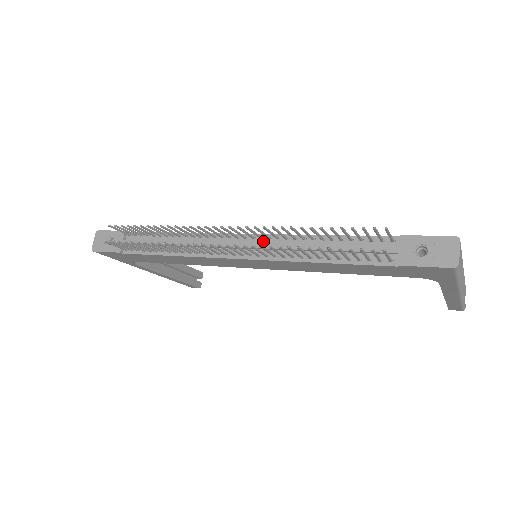
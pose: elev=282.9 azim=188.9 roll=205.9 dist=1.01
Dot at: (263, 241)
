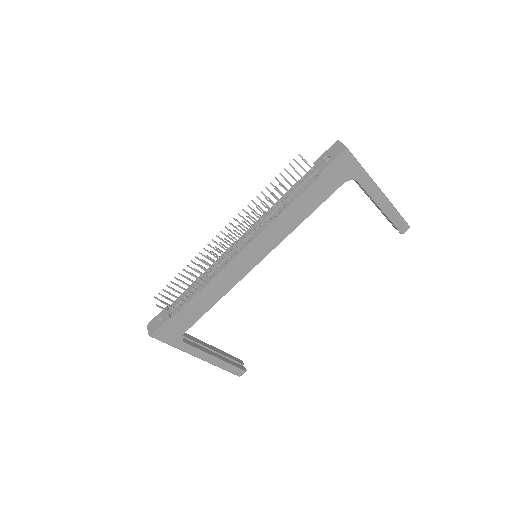
Dot at: (251, 231)
